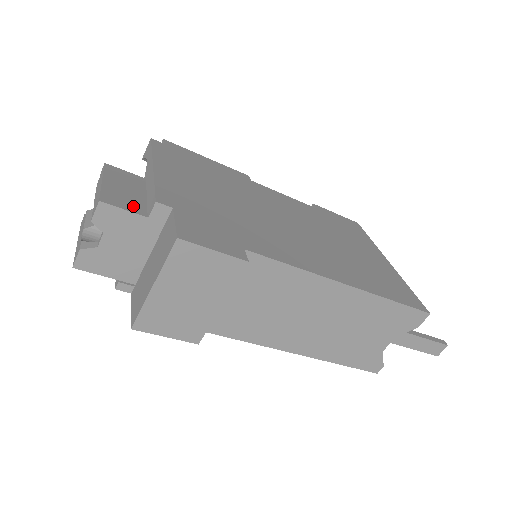
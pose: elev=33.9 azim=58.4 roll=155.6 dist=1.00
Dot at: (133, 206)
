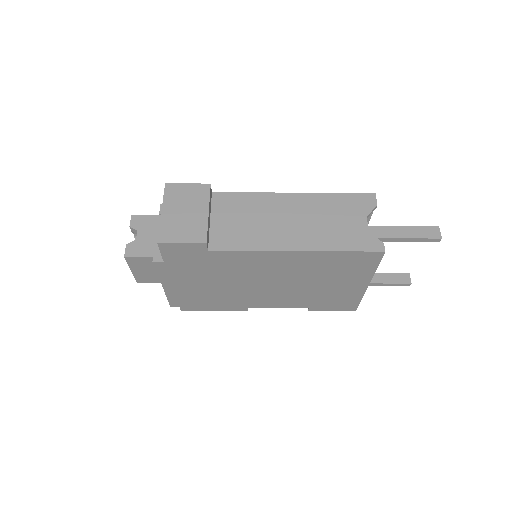
Dot at: occluded
